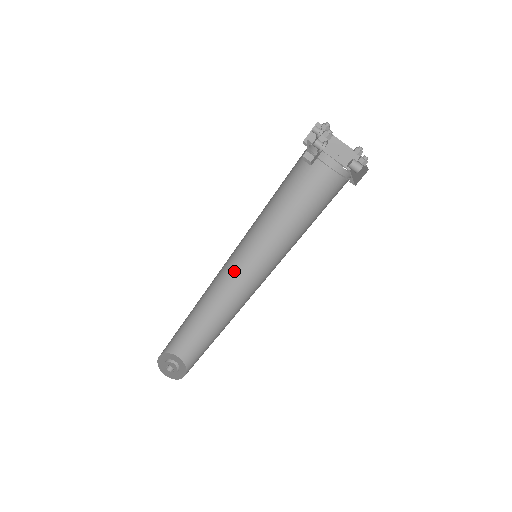
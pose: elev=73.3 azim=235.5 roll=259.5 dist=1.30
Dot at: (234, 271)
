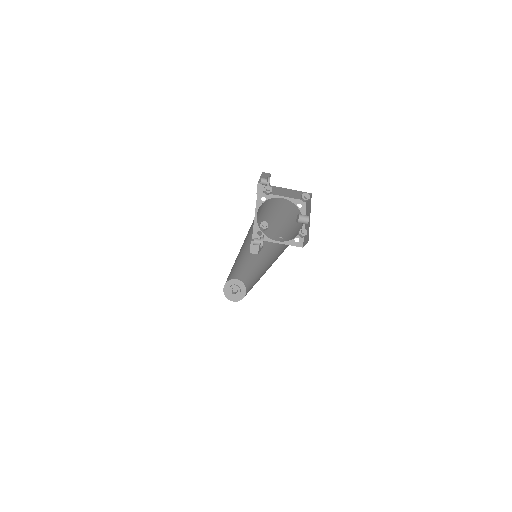
Dot at: (248, 250)
